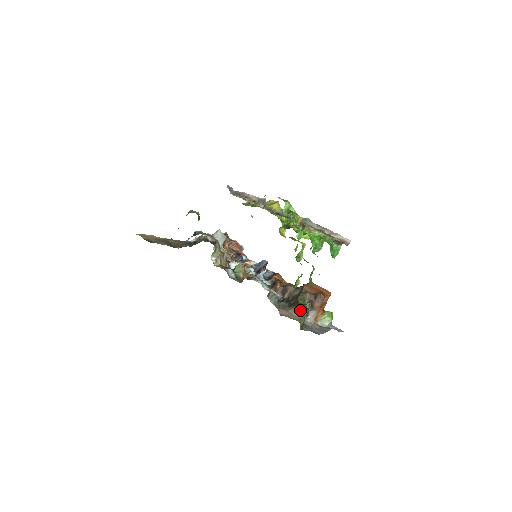
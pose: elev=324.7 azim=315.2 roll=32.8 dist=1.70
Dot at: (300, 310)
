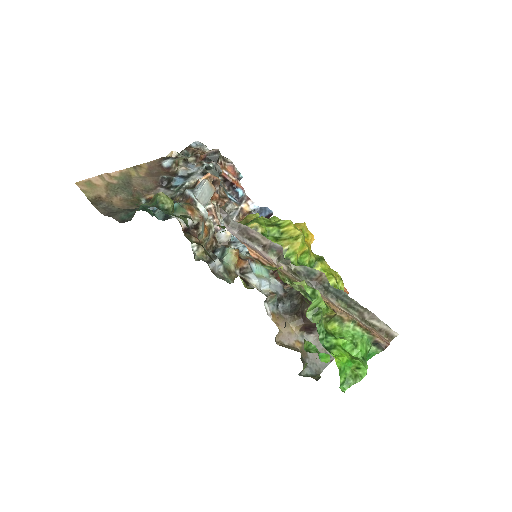
Dot at: (304, 325)
